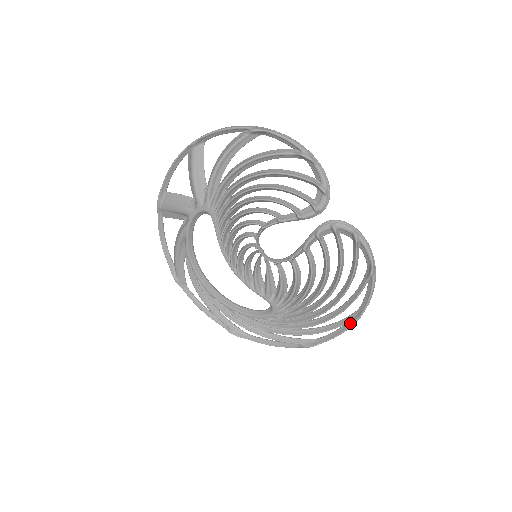
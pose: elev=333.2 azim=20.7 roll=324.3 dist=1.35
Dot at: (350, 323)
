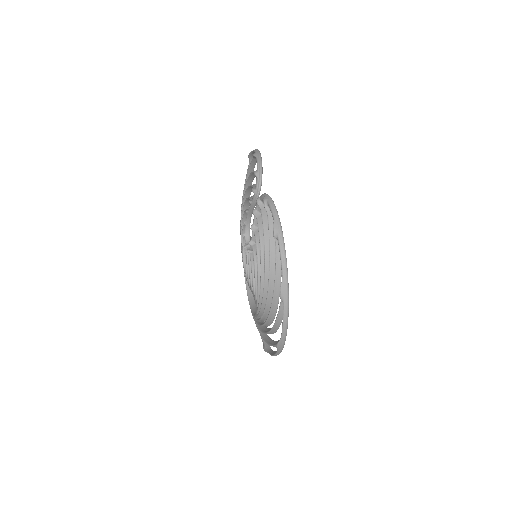
Dot at: (284, 303)
